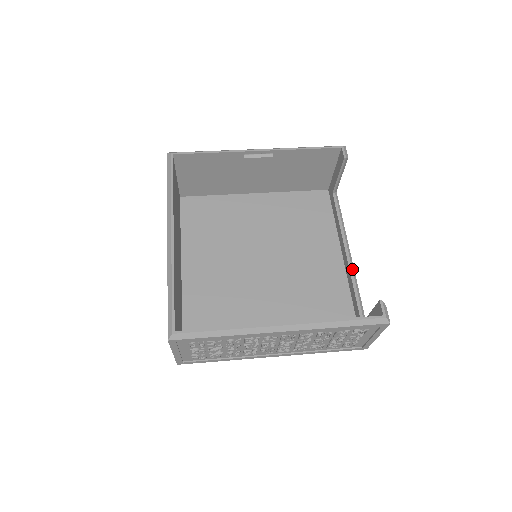
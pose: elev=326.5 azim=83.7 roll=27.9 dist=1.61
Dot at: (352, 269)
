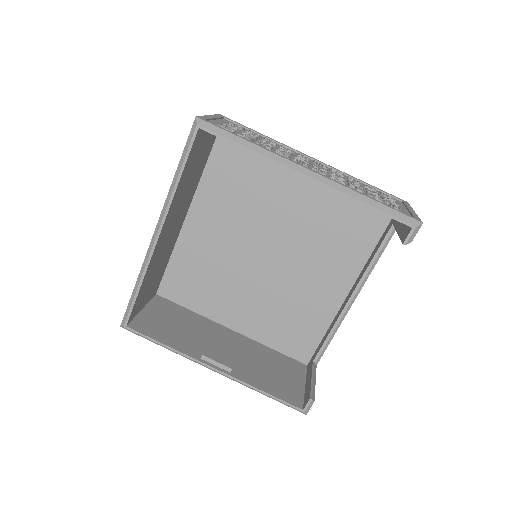
Dot at: (343, 315)
